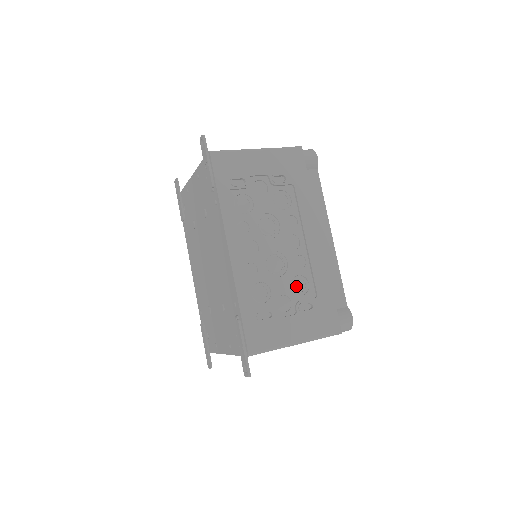
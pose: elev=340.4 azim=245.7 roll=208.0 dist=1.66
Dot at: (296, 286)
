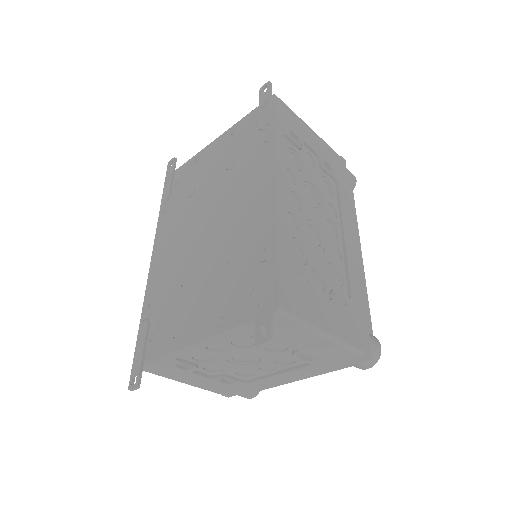
Dot at: (331, 273)
